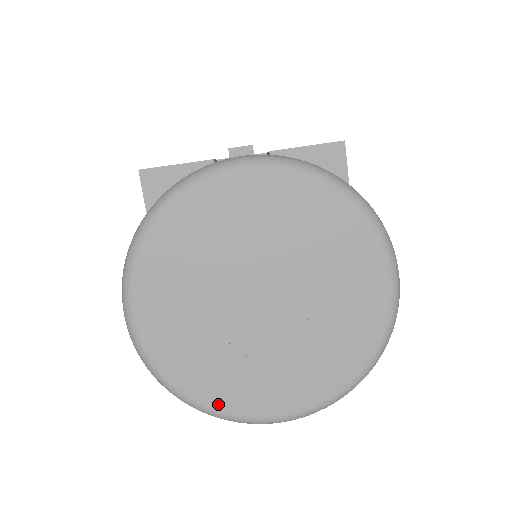
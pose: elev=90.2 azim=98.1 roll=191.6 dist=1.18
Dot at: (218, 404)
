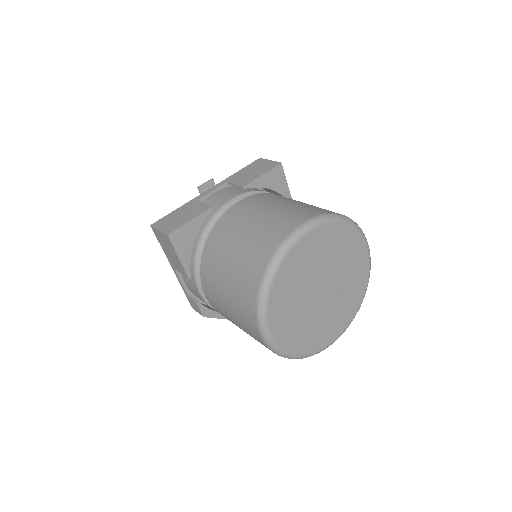
Dot at: (312, 350)
